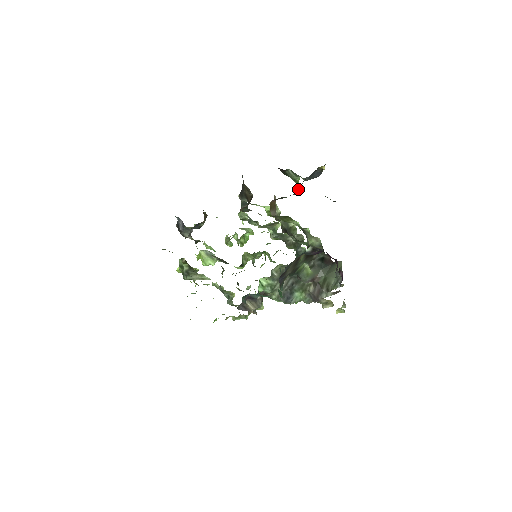
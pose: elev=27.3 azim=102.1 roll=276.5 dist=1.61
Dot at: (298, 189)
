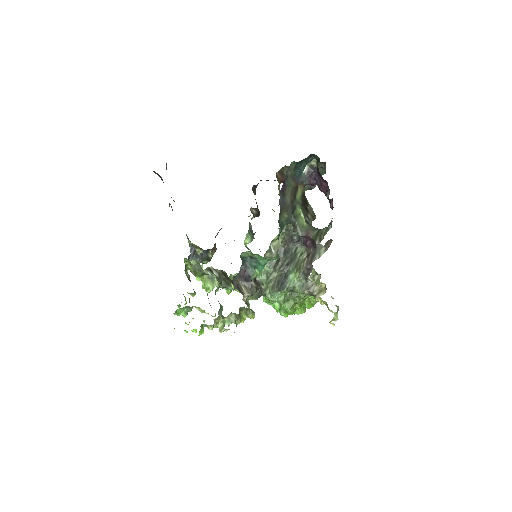
Dot at: occluded
